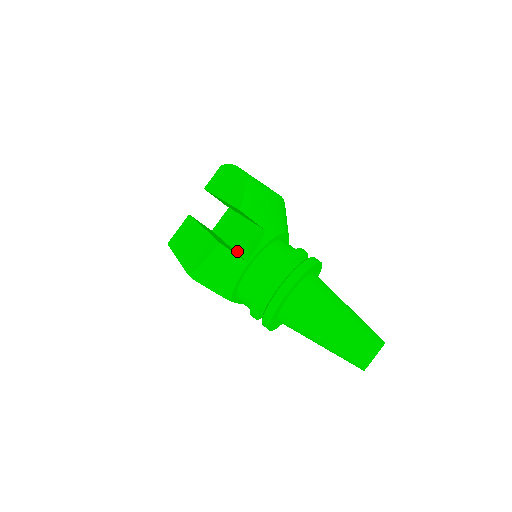
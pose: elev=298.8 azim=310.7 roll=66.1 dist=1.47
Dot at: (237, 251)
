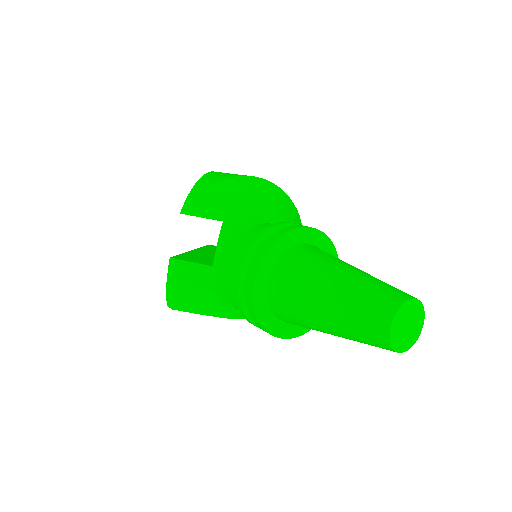
Dot at: occluded
